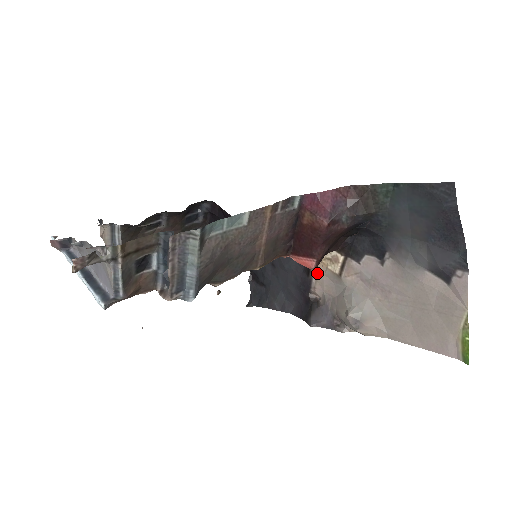
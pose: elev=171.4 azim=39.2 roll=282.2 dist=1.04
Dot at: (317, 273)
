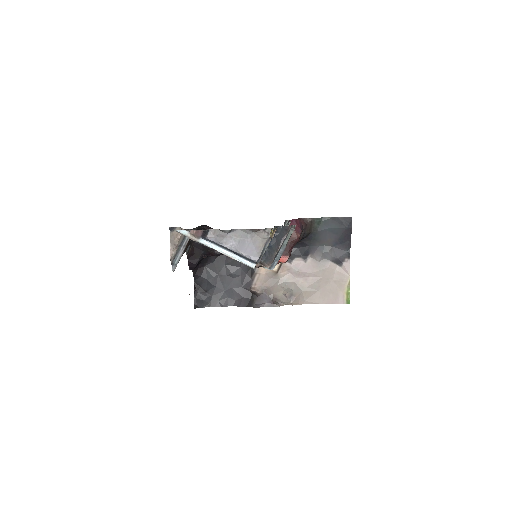
Dot at: (260, 274)
